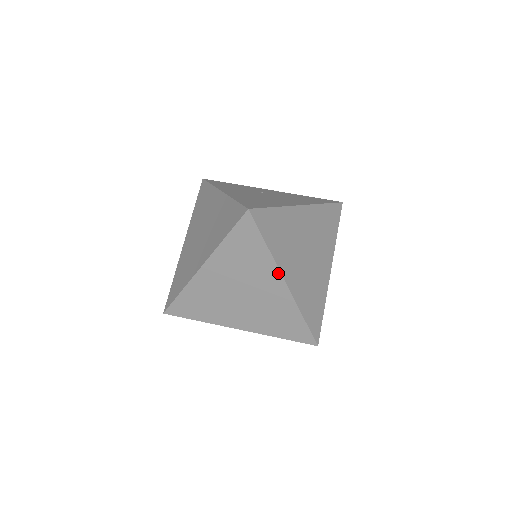
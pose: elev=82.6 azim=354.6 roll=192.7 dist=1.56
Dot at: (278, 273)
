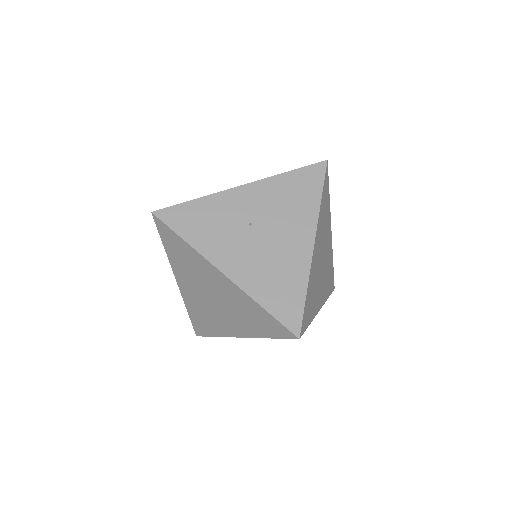
Dot at: occluded
